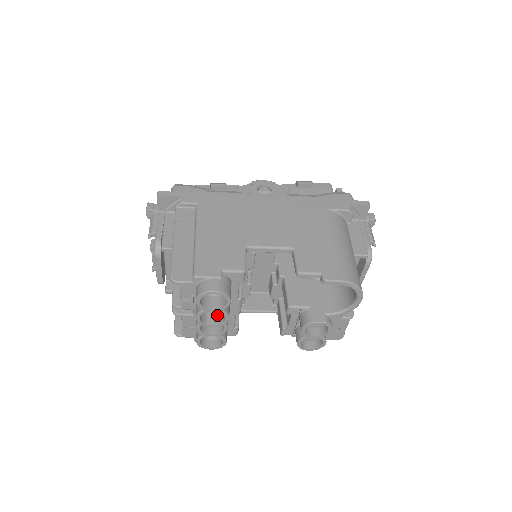
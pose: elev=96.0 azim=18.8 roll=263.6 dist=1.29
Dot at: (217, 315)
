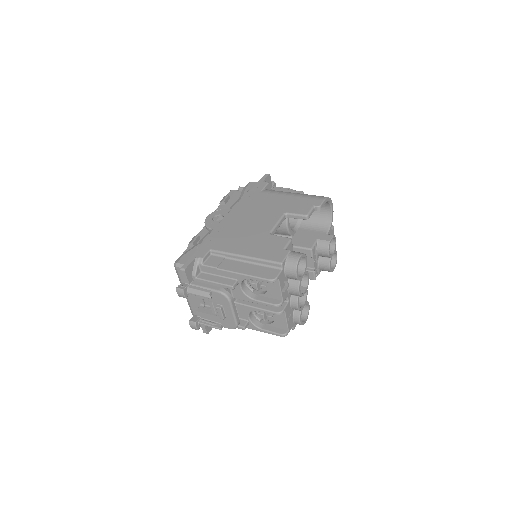
Dot at: occluded
